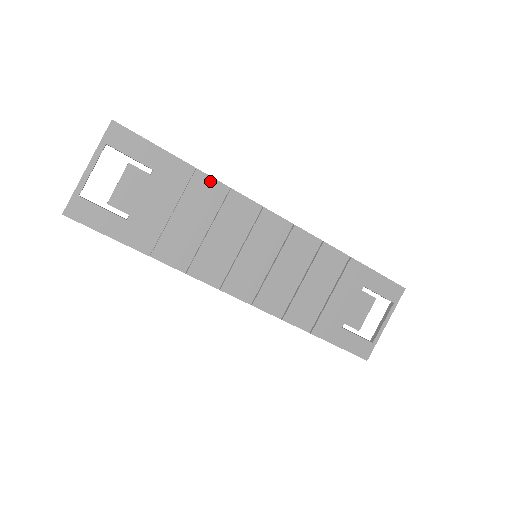
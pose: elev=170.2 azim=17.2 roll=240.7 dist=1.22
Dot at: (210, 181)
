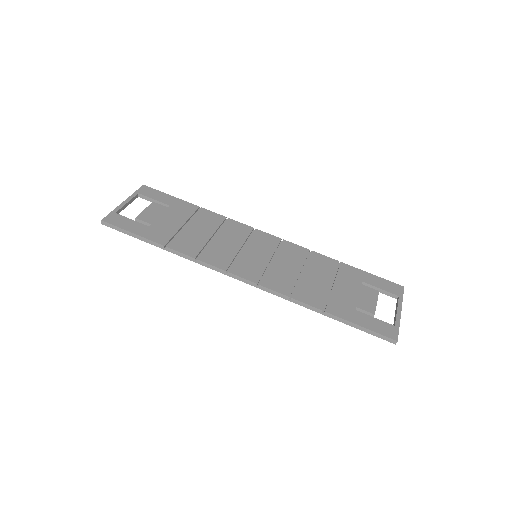
Dot at: (212, 214)
